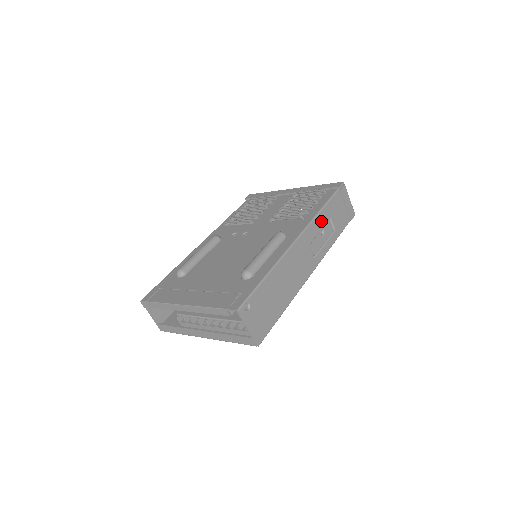
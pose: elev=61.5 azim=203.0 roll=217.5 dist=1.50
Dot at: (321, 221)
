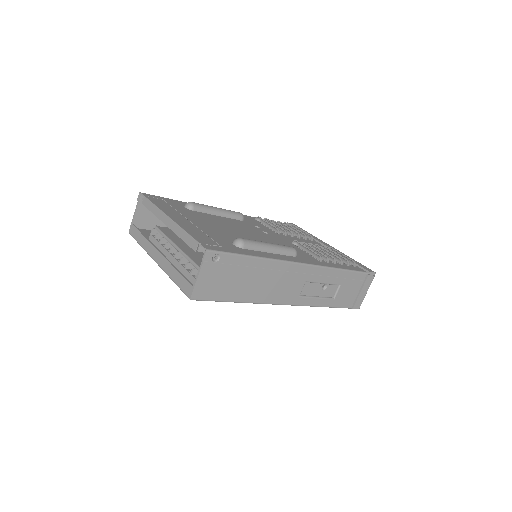
Dot at: (332, 277)
